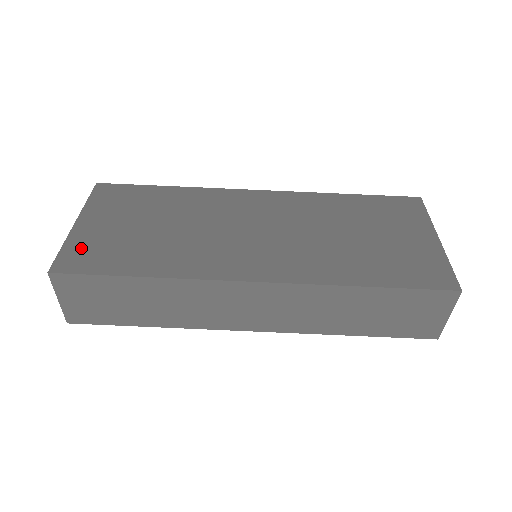
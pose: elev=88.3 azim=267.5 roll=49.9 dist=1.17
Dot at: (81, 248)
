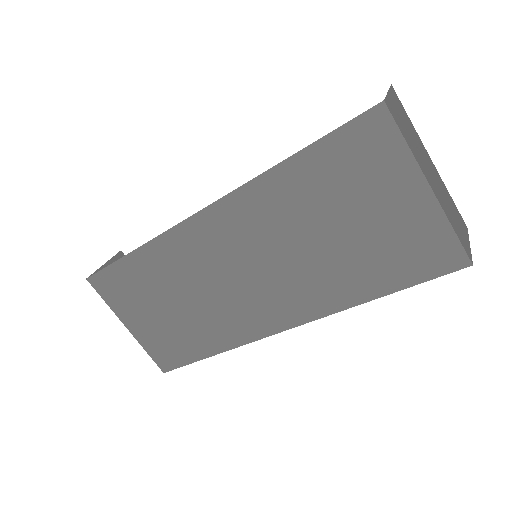
Dot at: (156, 348)
